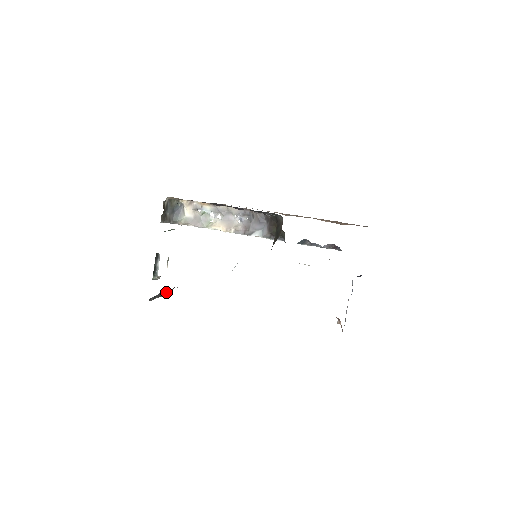
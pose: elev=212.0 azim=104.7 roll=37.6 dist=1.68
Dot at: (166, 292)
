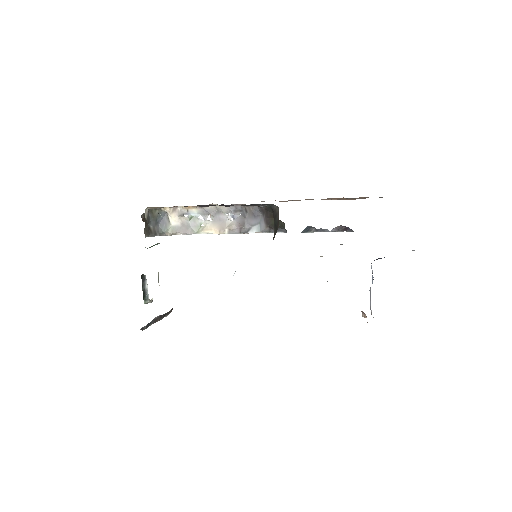
Dot at: (163, 315)
